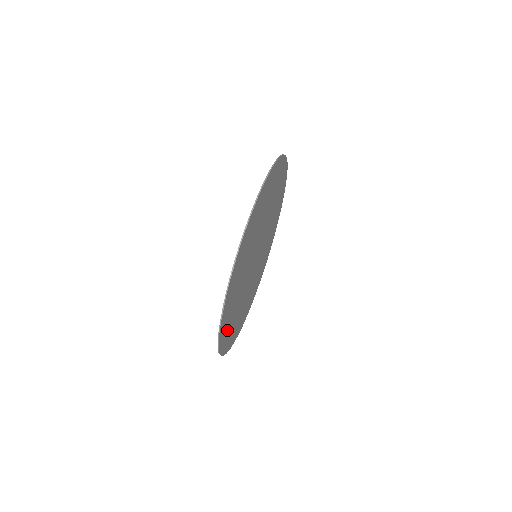
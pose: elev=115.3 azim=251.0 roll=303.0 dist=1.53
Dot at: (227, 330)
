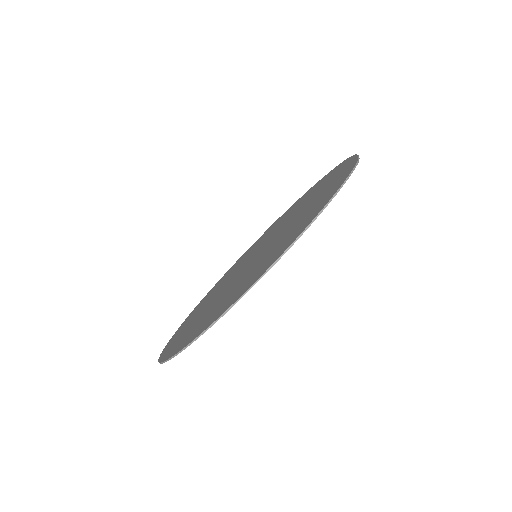
Dot at: occluded
